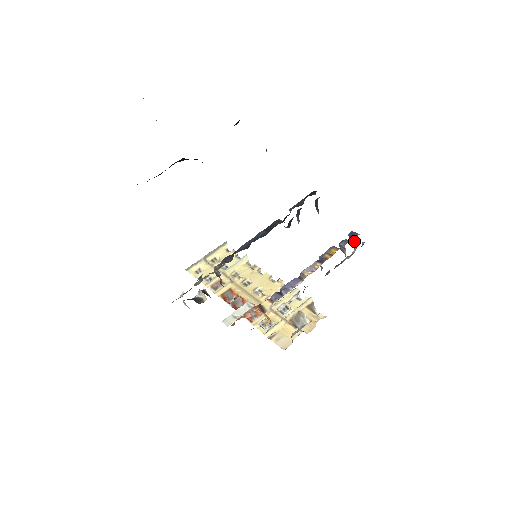
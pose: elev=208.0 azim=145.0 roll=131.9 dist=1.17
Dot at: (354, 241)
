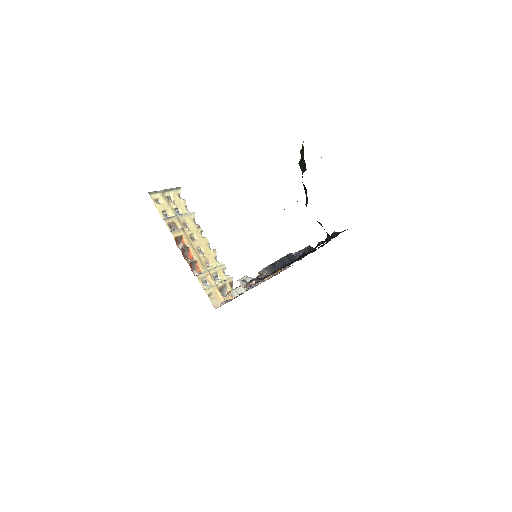
Dot at: occluded
